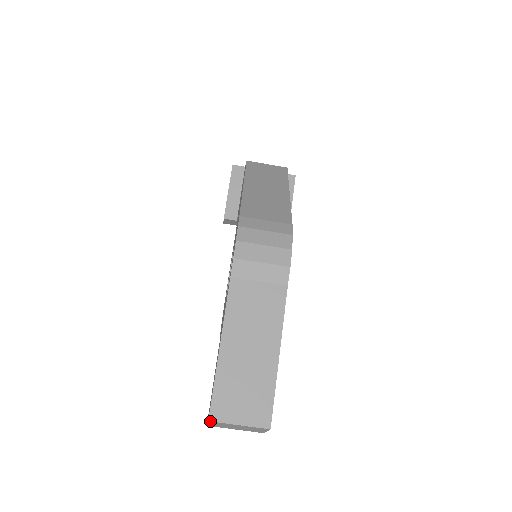
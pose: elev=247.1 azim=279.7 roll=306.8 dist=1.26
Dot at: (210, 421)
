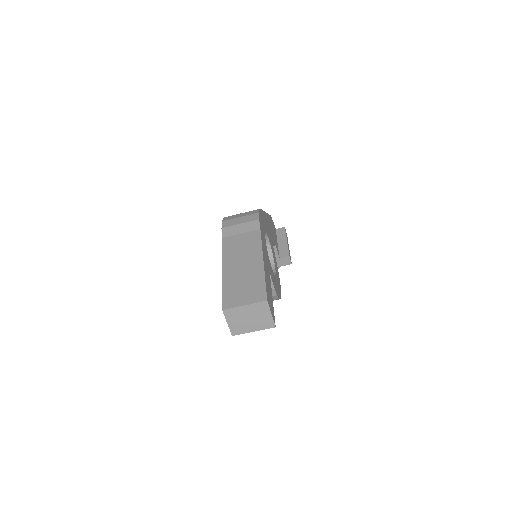
Dot at: (223, 310)
